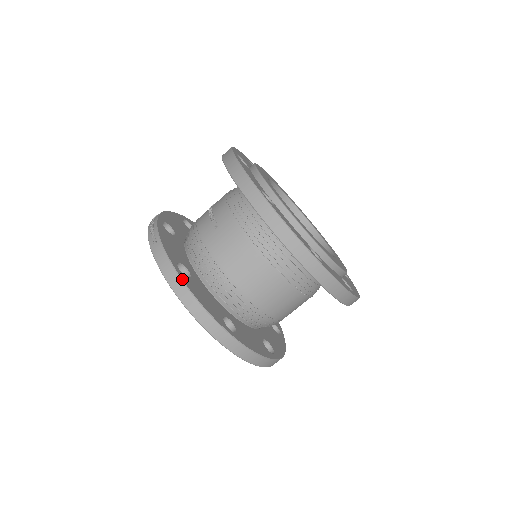
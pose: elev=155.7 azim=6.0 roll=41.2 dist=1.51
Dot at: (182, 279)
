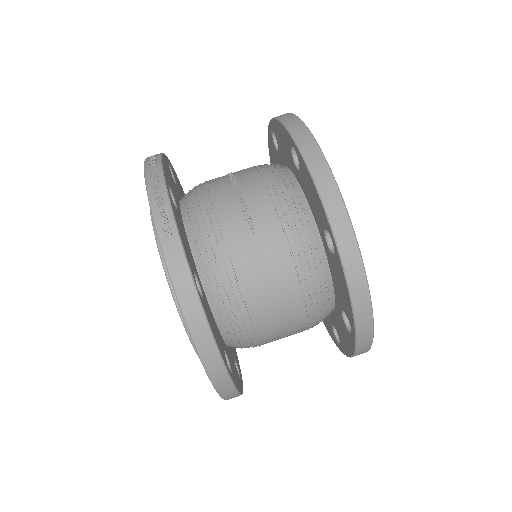
Dot at: (204, 308)
